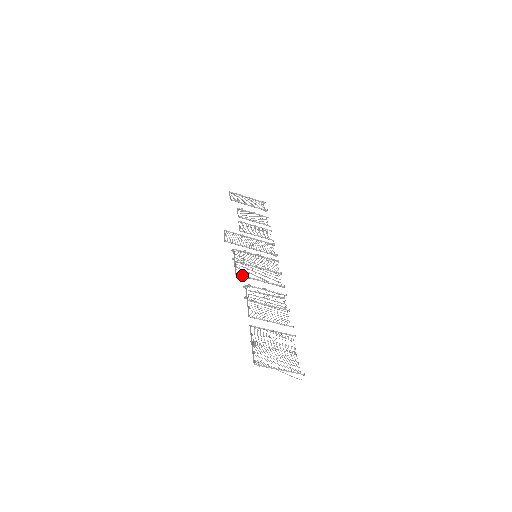
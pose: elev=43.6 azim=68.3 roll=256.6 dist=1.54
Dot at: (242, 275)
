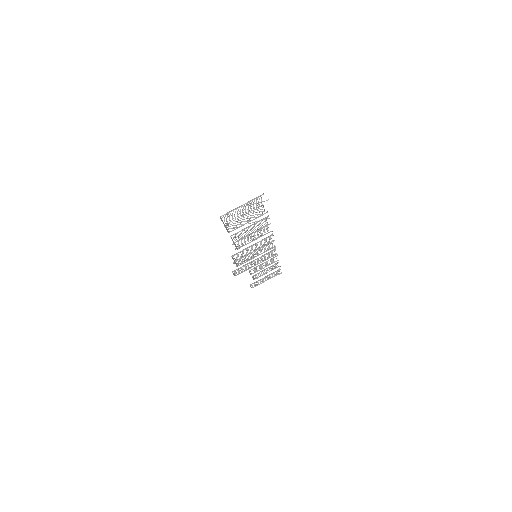
Dot at: (237, 254)
